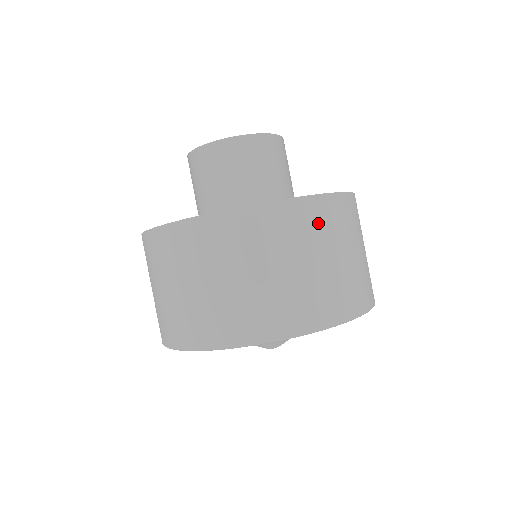
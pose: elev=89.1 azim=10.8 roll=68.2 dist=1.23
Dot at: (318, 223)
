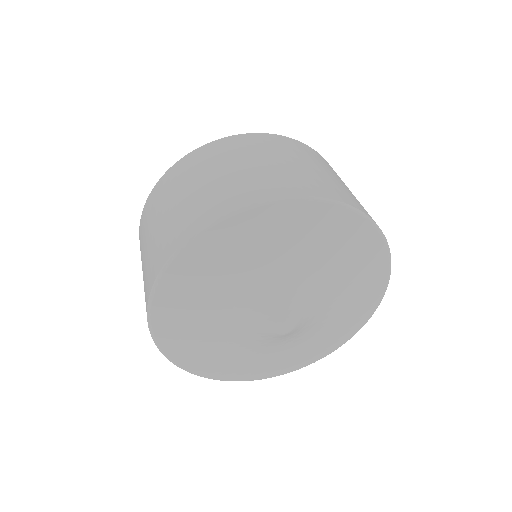
Dot at: occluded
